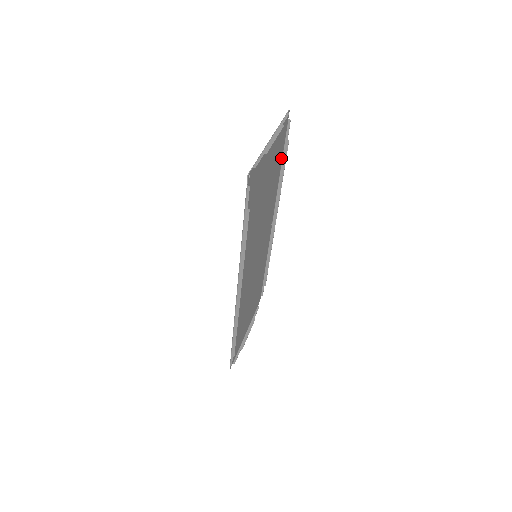
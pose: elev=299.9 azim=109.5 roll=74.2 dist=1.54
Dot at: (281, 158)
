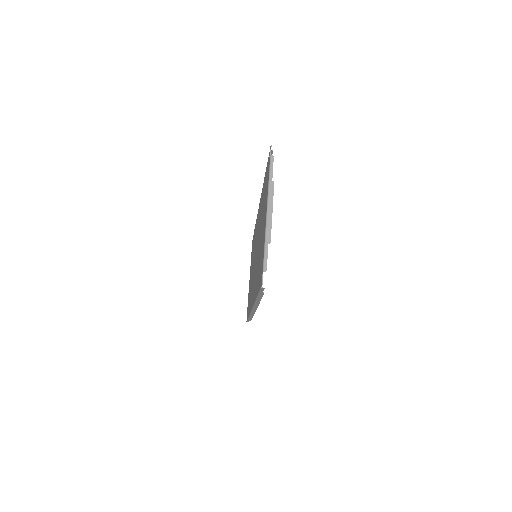
Dot at: (265, 175)
